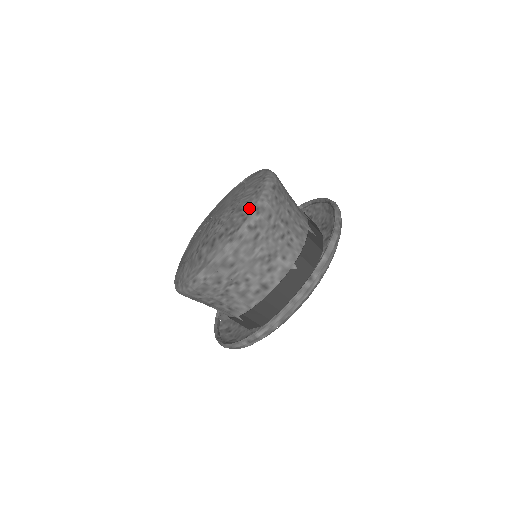
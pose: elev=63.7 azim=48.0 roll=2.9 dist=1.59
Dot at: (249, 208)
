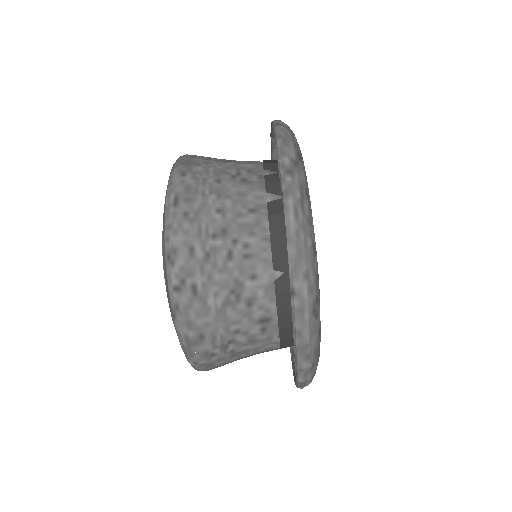
Dot at: (163, 260)
